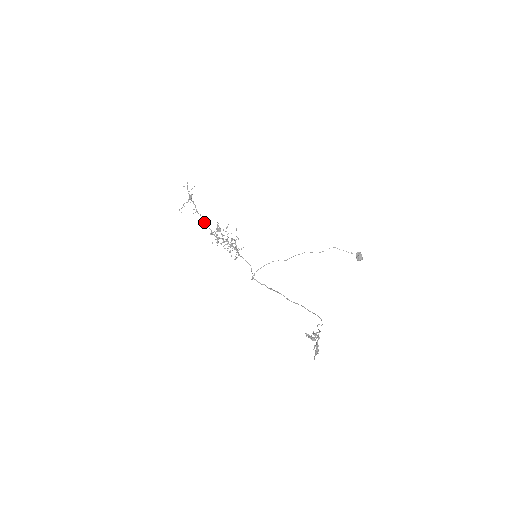
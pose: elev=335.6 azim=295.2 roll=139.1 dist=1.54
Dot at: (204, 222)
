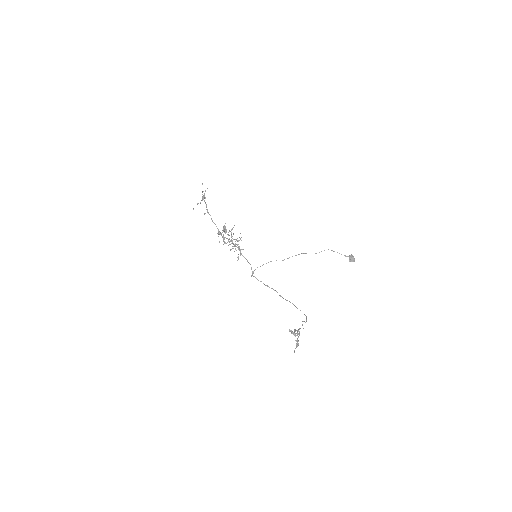
Dot at: (213, 222)
